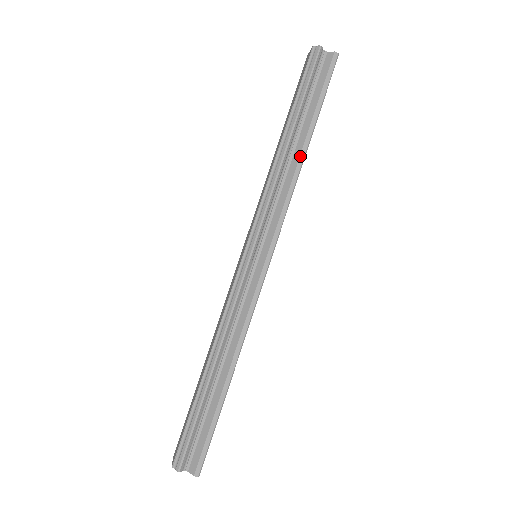
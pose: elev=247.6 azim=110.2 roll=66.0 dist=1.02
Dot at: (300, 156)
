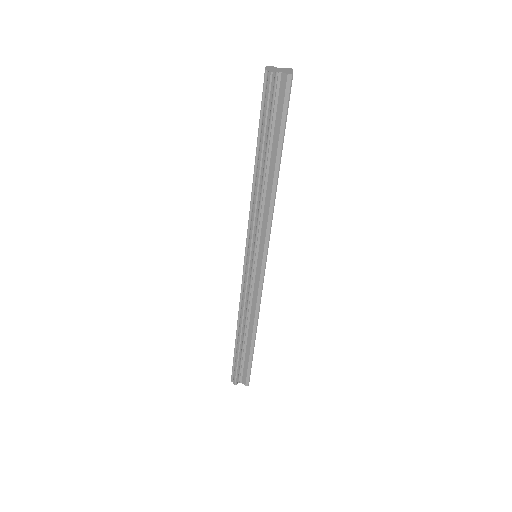
Dot at: (273, 182)
